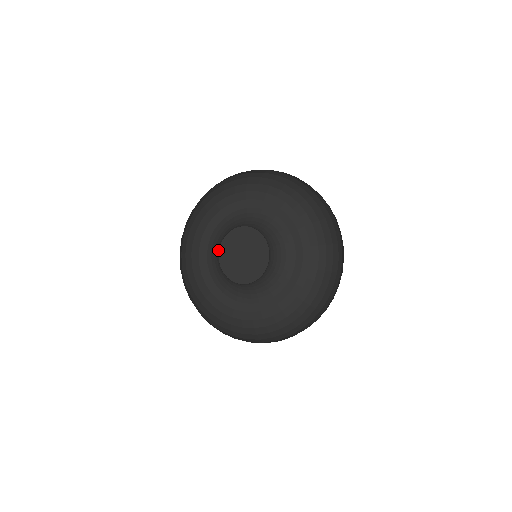
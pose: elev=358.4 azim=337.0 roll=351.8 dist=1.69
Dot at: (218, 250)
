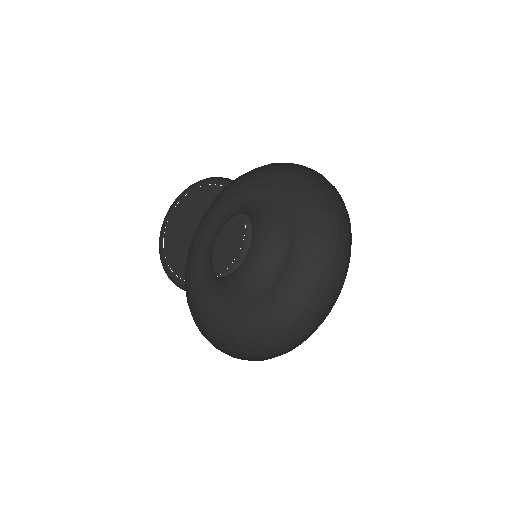
Dot at: (219, 282)
